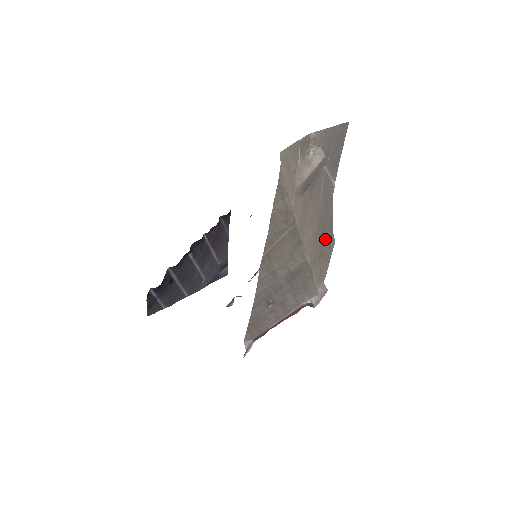
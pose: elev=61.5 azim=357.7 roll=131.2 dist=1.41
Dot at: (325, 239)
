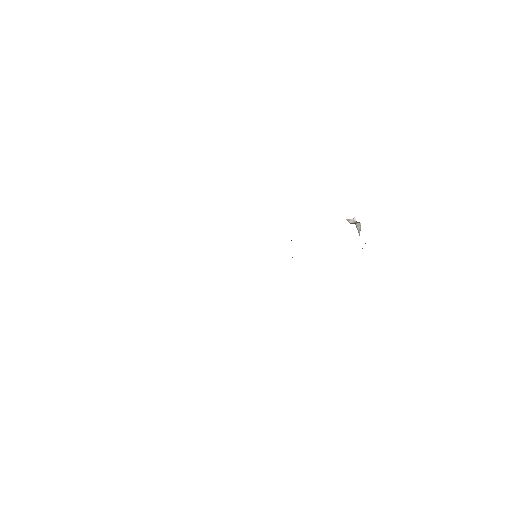
Dot at: occluded
